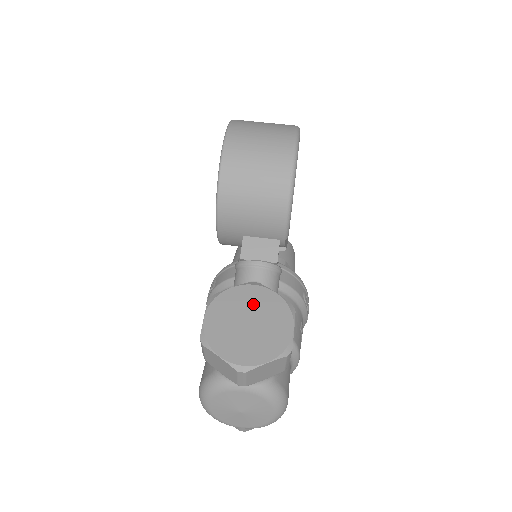
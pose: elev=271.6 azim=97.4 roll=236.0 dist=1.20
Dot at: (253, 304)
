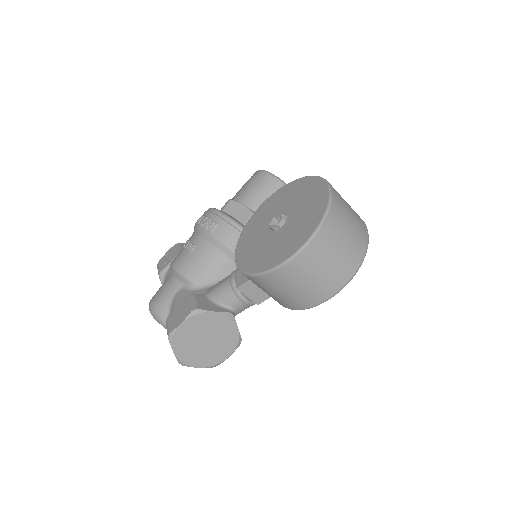
Dot at: (218, 330)
